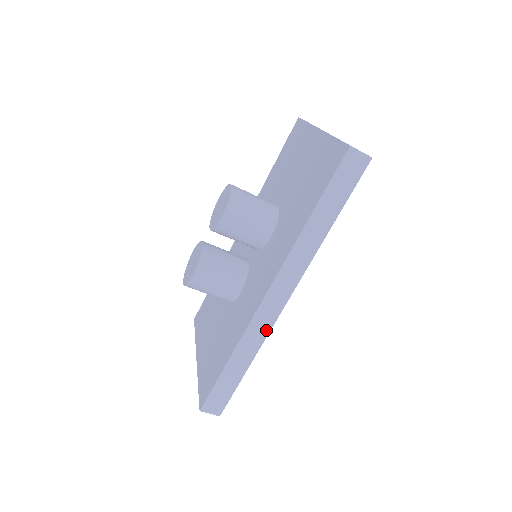
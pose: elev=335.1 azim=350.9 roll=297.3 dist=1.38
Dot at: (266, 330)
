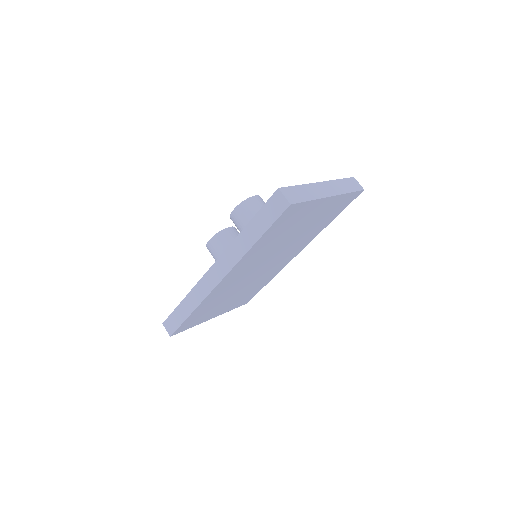
Dot at: (205, 294)
